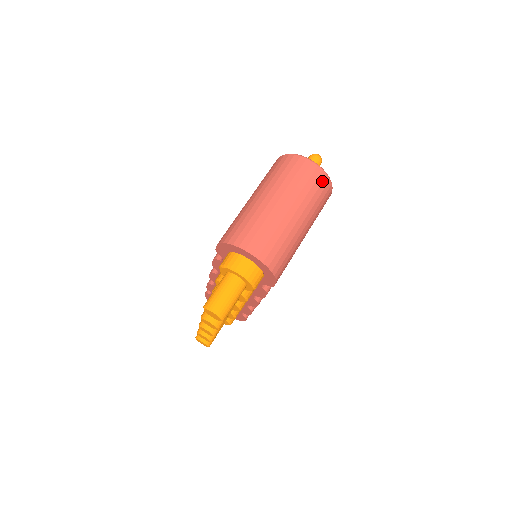
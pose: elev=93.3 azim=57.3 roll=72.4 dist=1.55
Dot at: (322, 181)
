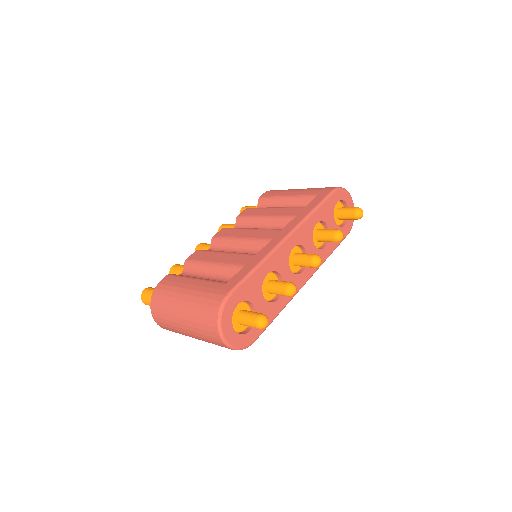
Dot at: (226, 347)
